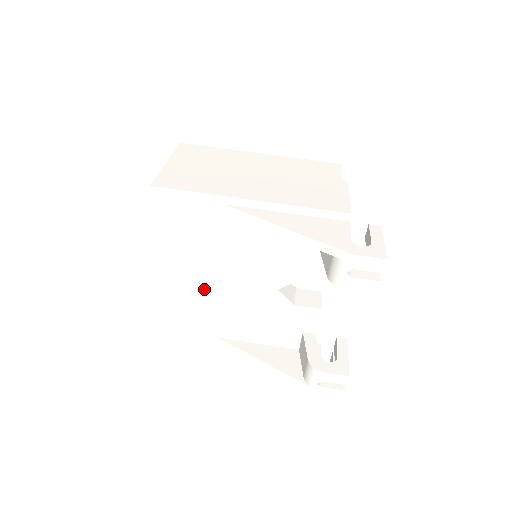
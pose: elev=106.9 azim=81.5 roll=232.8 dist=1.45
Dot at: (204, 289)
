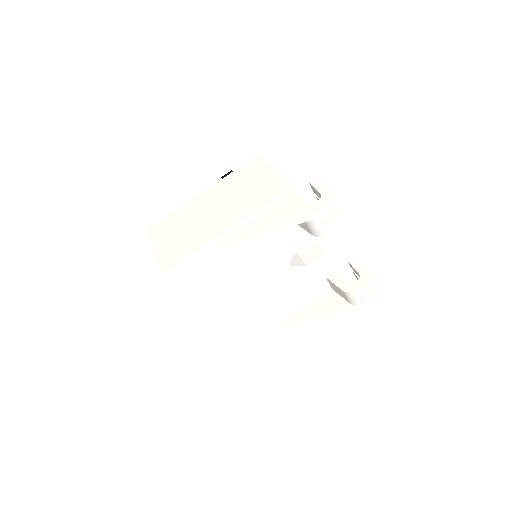
Dot at: (244, 305)
